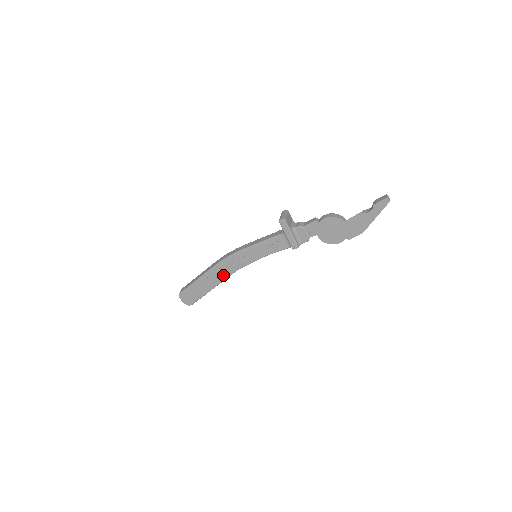
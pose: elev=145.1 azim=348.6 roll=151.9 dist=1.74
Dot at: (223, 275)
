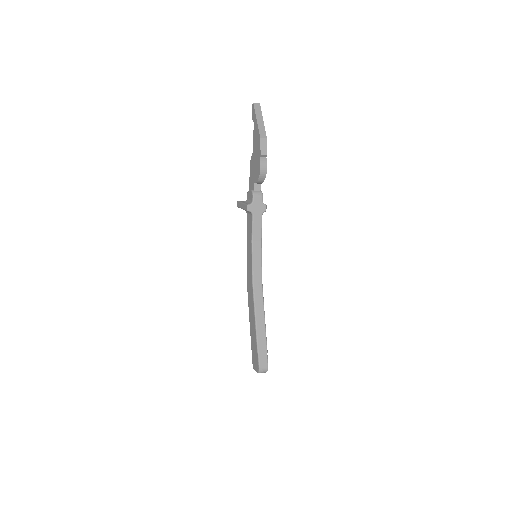
Dot at: (252, 301)
